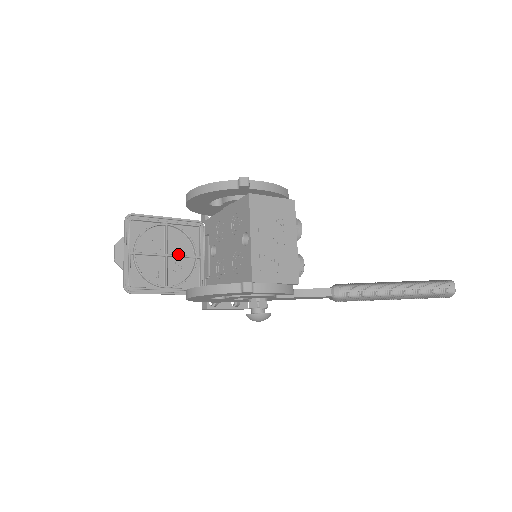
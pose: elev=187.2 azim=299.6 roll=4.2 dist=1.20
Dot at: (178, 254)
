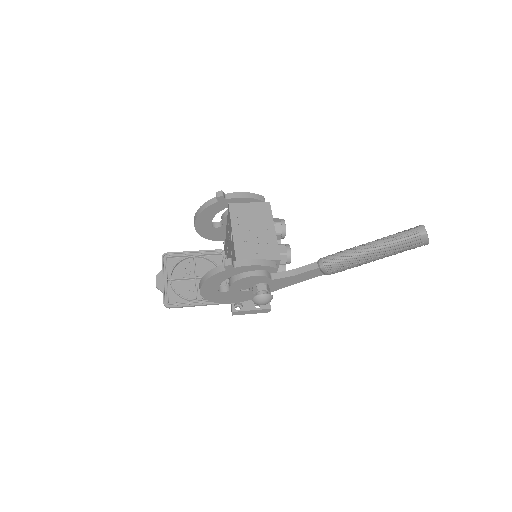
Dot at: occluded
